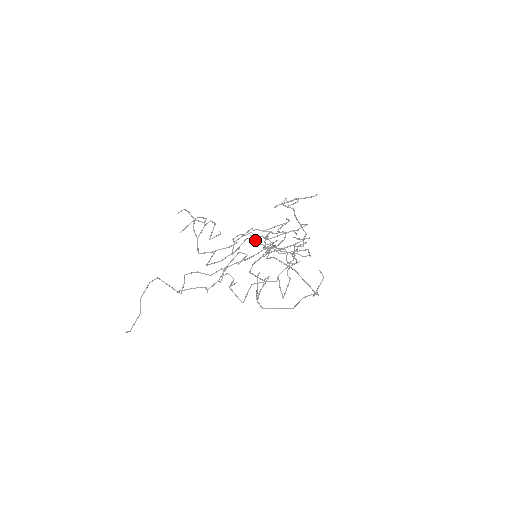
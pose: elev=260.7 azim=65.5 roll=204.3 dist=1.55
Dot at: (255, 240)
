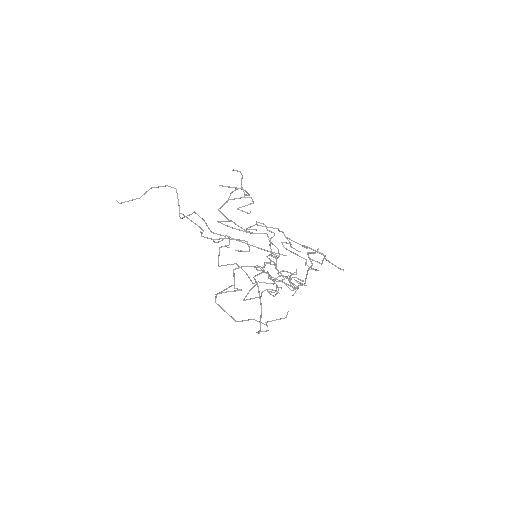
Dot at: occluded
